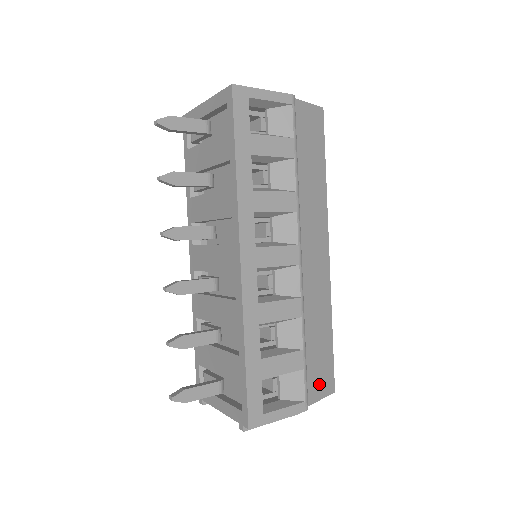
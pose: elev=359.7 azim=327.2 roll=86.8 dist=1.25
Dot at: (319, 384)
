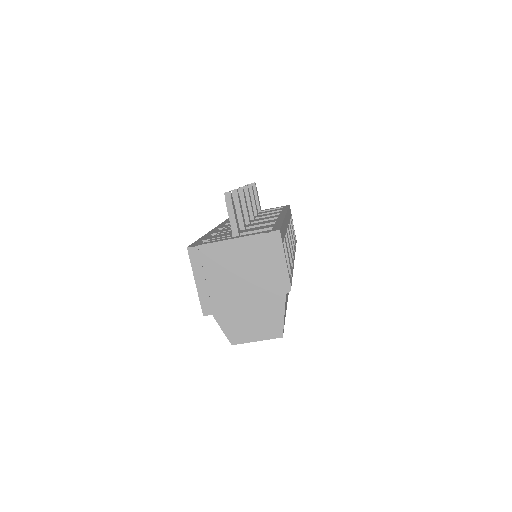
Dot at: occluded
